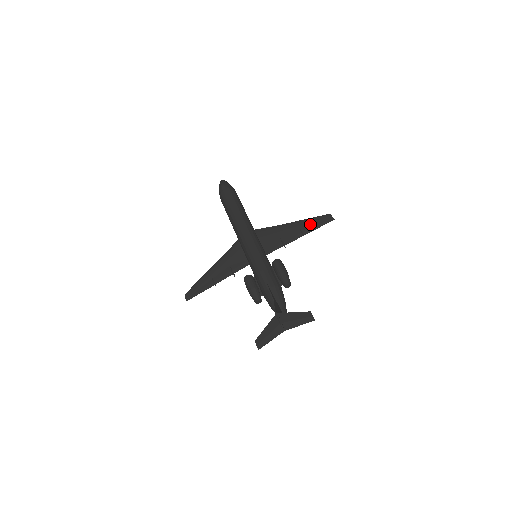
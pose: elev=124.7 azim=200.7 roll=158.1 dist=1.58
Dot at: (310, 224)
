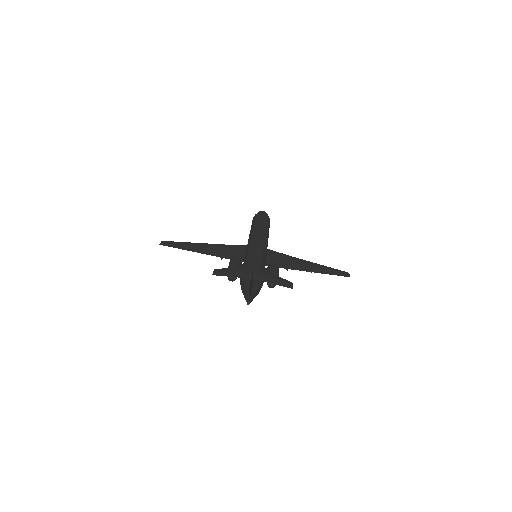
Dot at: (324, 269)
